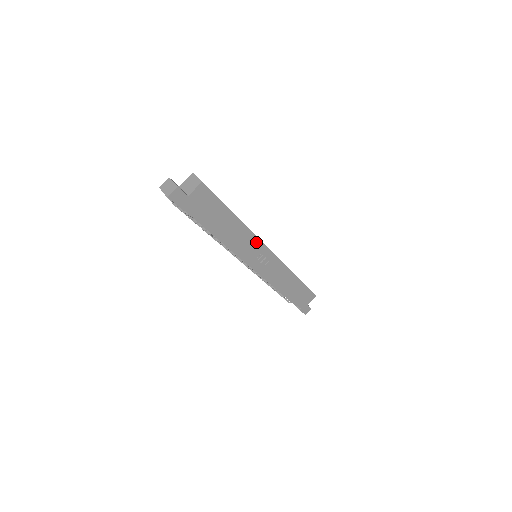
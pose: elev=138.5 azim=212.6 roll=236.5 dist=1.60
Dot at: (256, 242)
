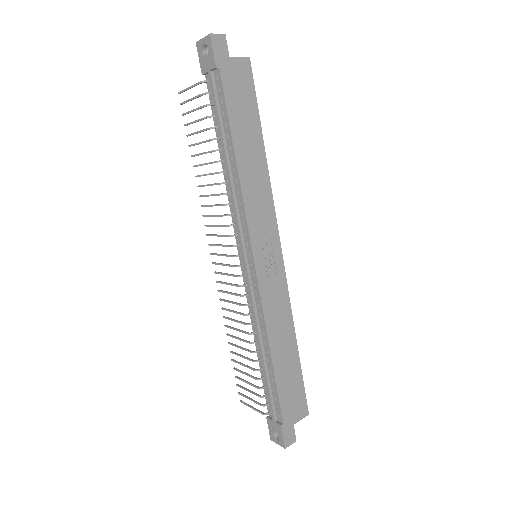
Dot at: (270, 214)
